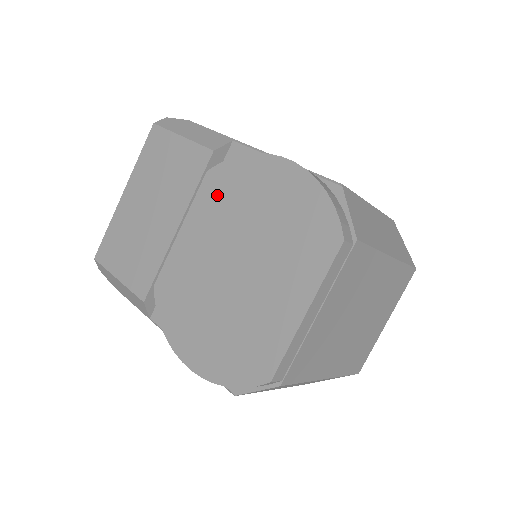
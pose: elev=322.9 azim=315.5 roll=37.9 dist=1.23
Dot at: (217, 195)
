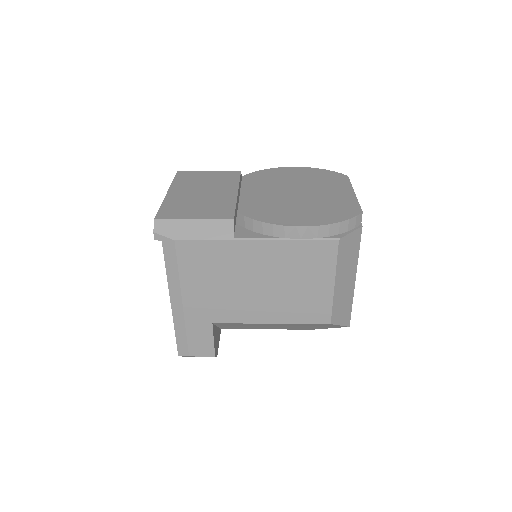
Dot at: (259, 180)
